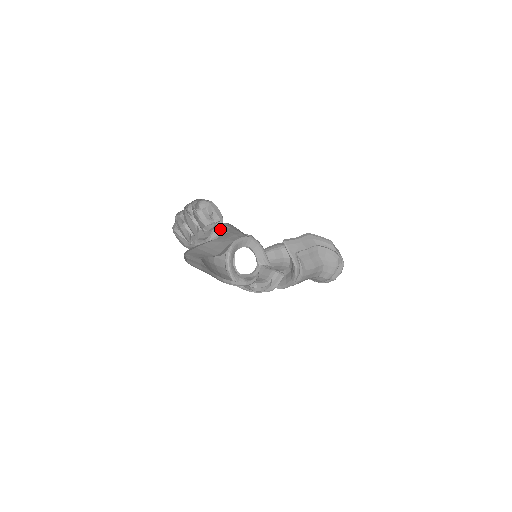
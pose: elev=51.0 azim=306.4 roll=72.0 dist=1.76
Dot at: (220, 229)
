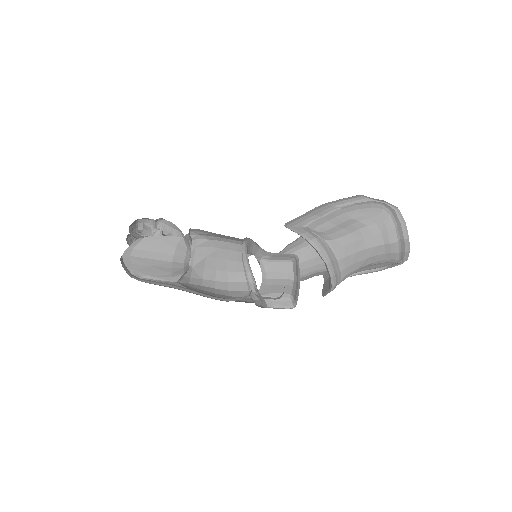
Dot at: occluded
